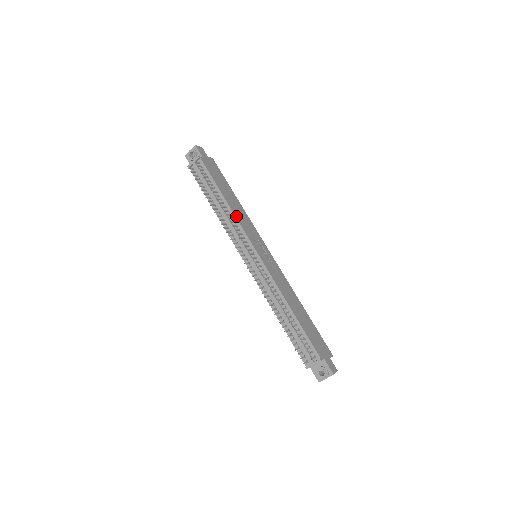
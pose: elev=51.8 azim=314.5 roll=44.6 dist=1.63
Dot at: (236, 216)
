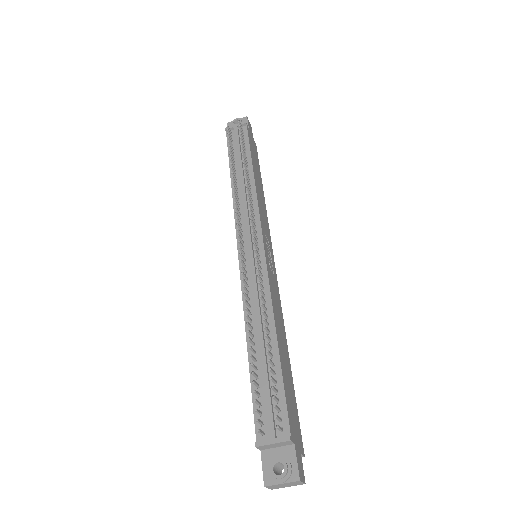
Dot at: (257, 195)
